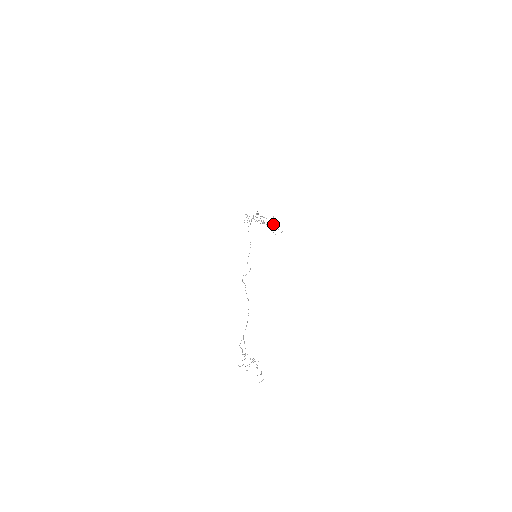
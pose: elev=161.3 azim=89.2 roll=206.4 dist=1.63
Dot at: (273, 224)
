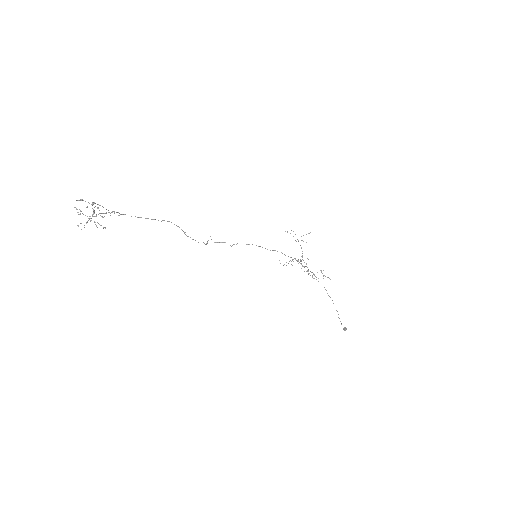
Dot at: occluded
